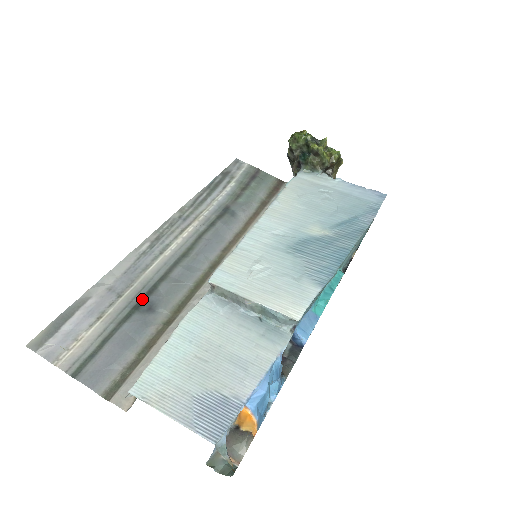
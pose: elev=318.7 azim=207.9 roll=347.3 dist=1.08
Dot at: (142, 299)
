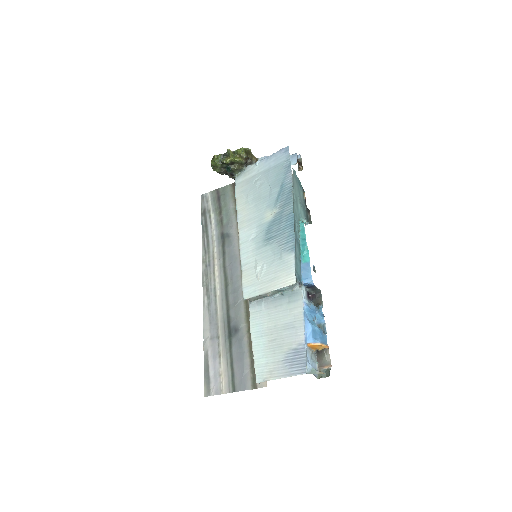
Dot at: (228, 329)
